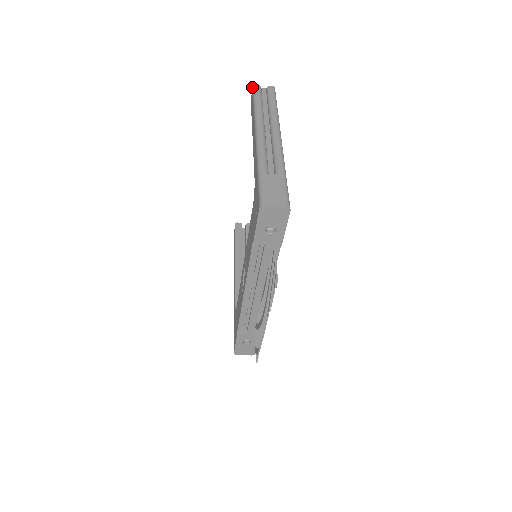
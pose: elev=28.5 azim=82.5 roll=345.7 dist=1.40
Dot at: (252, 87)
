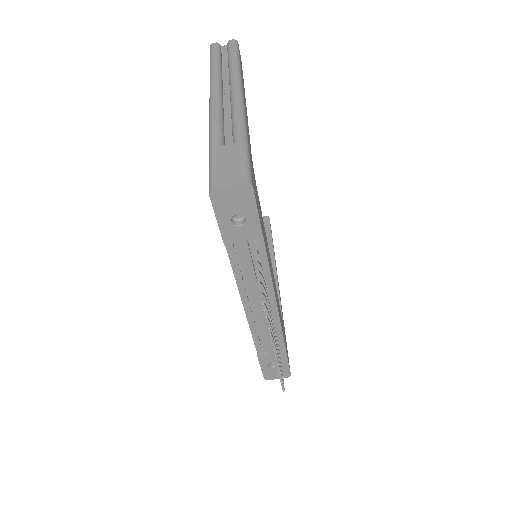
Dot at: occluded
